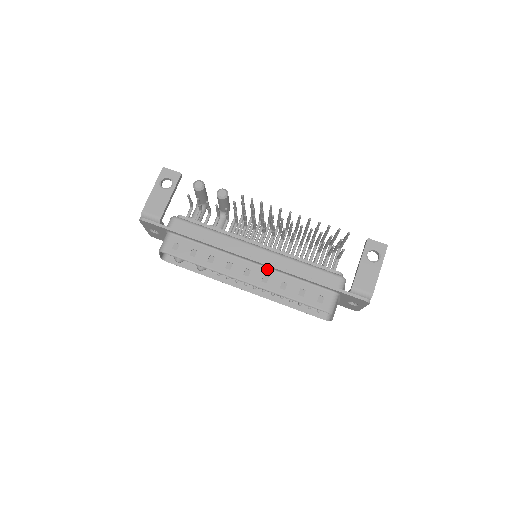
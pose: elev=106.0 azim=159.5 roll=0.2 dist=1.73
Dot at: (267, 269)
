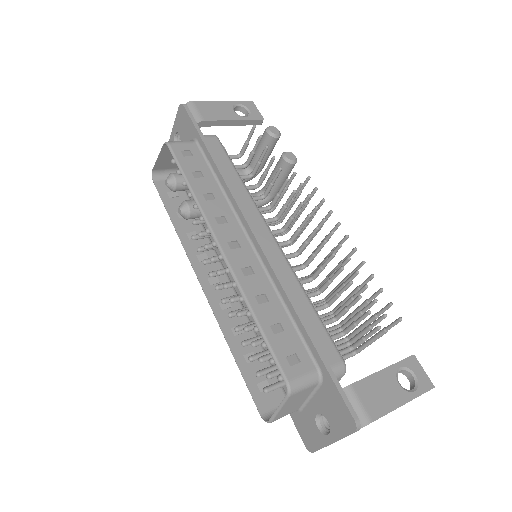
Dot at: (261, 265)
